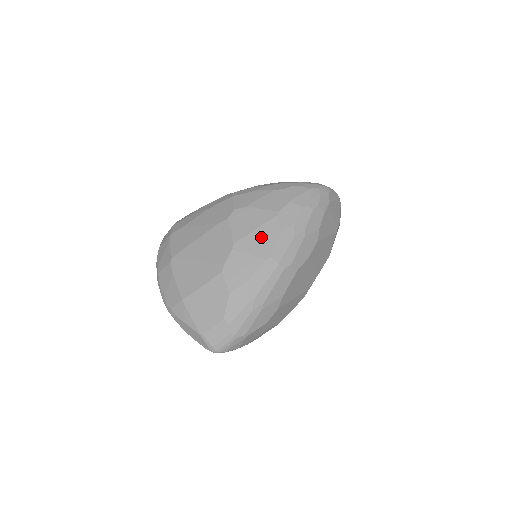
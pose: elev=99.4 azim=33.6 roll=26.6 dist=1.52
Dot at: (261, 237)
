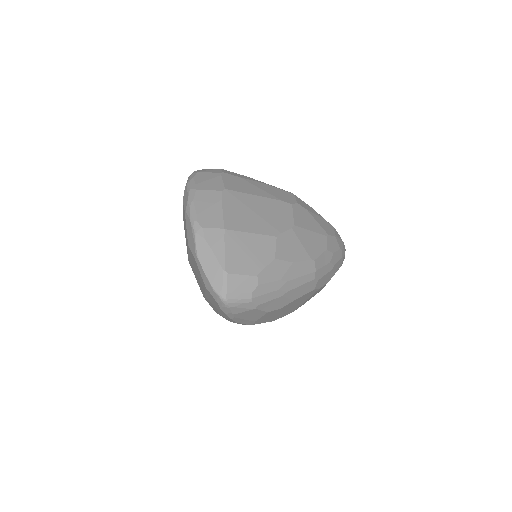
Dot at: (313, 240)
